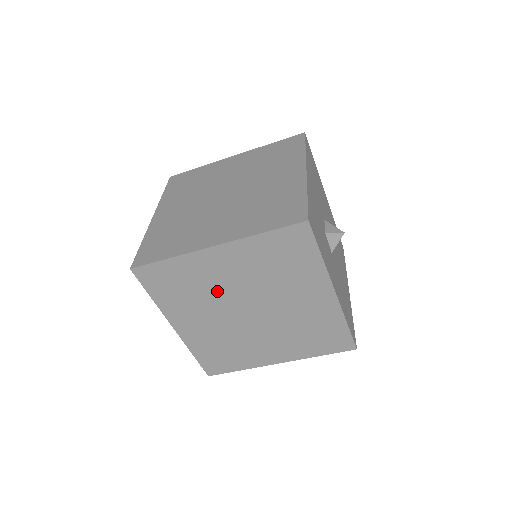
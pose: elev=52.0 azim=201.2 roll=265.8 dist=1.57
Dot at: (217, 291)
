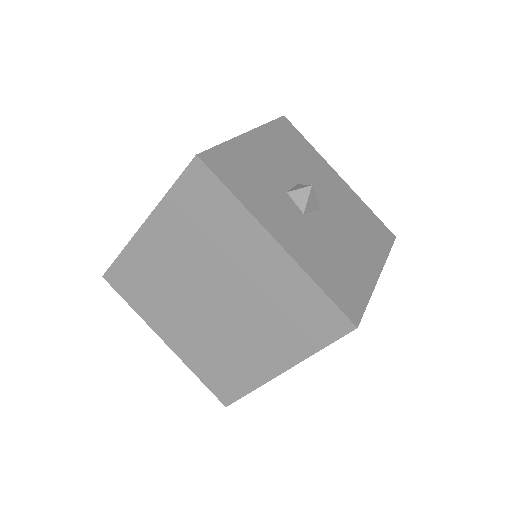
Dot at: (173, 280)
